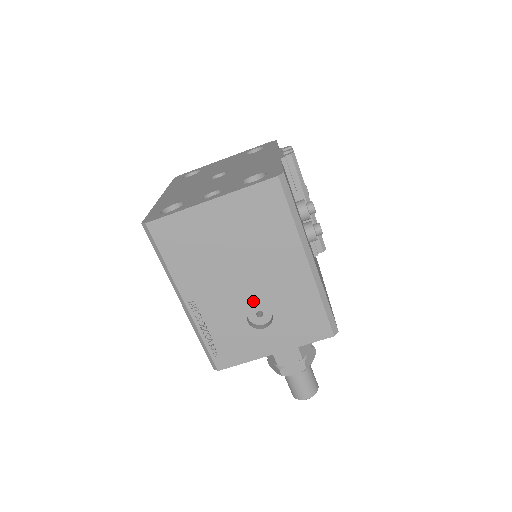
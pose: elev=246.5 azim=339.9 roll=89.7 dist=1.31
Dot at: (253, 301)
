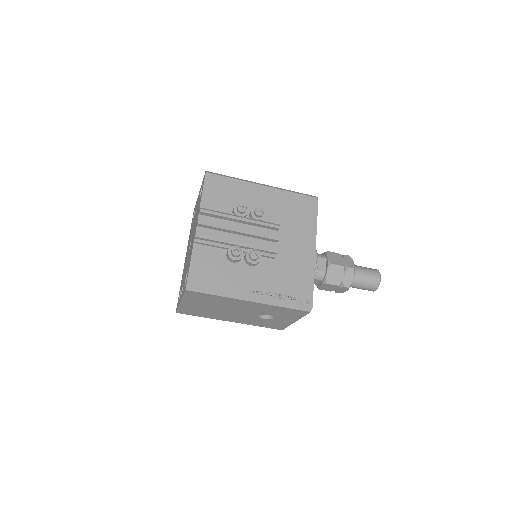
Dot at: (253, 315)
